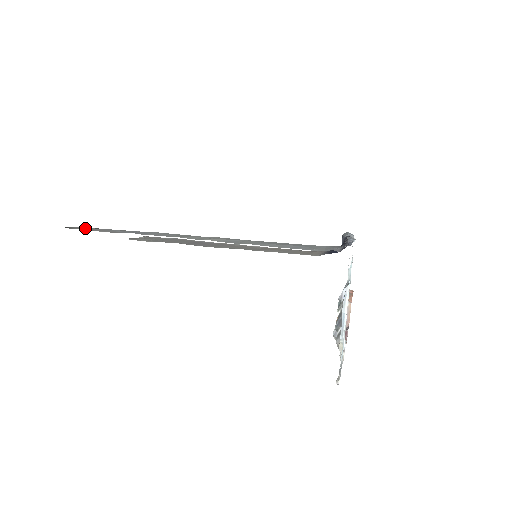
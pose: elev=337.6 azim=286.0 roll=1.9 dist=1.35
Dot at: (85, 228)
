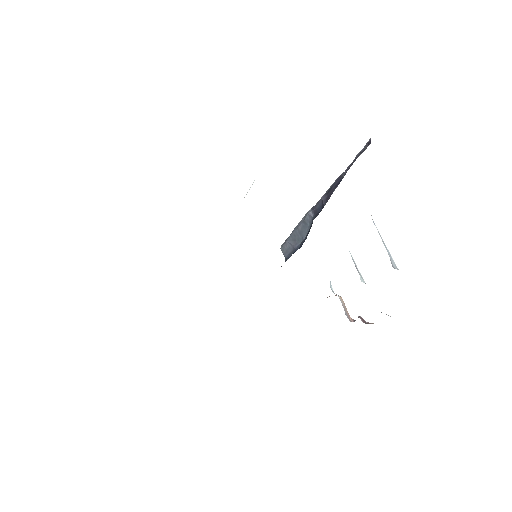
Dot at: occluded
